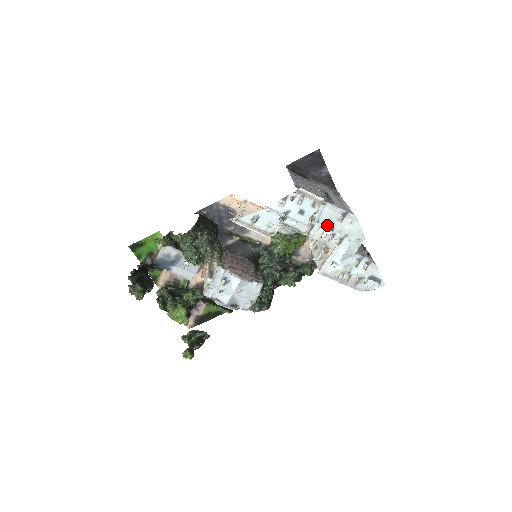
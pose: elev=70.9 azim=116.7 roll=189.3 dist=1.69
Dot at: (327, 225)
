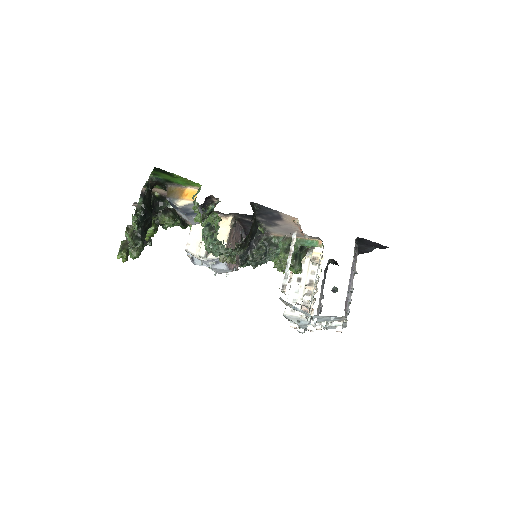
Dot at: occluded
